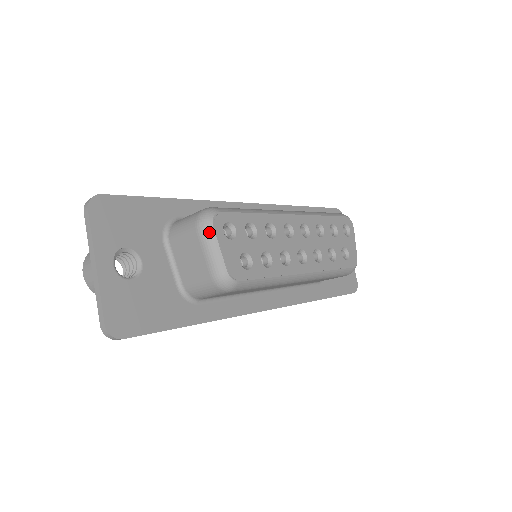
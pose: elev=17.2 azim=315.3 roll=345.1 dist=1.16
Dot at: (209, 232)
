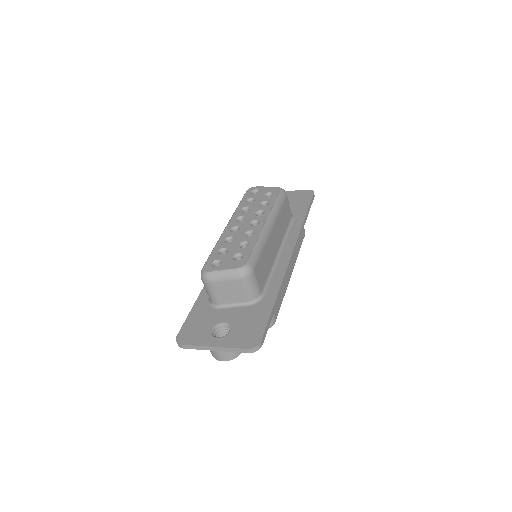
Dot at: (212, 275)
